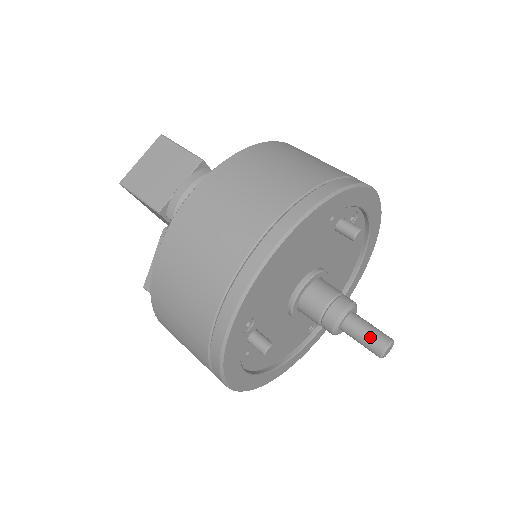
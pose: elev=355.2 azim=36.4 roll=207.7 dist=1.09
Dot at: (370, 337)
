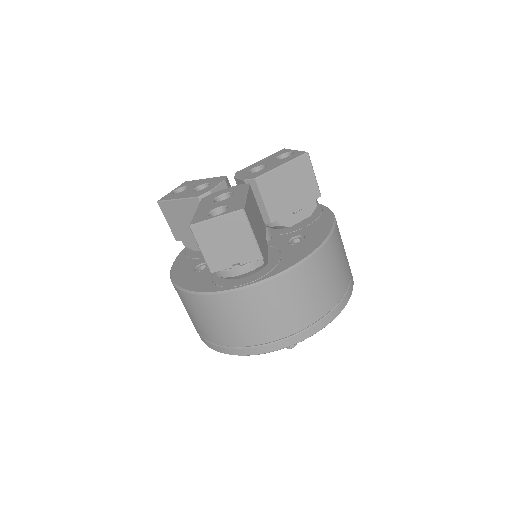
Dot at: occluded
